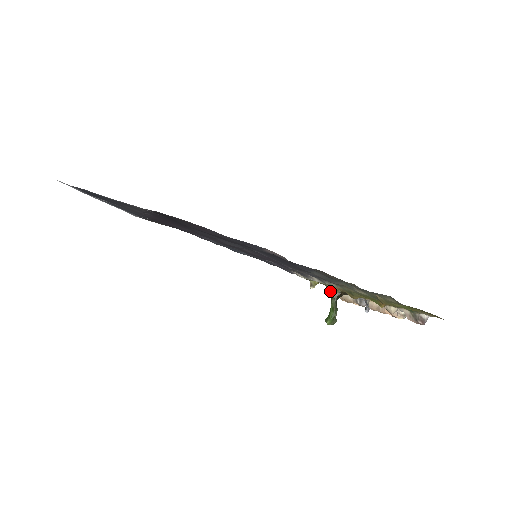
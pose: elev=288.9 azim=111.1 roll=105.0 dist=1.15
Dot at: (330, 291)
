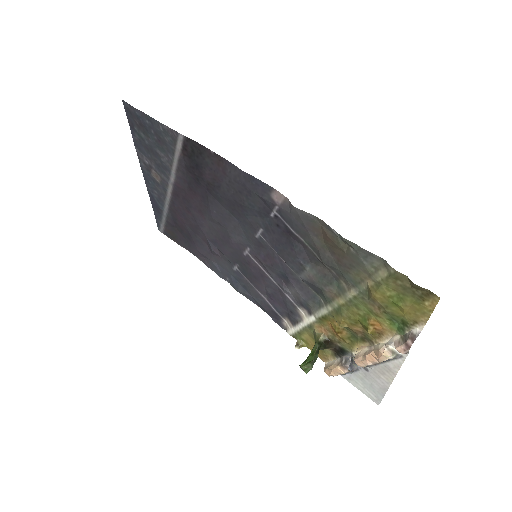
Dot at: (316, 336)
